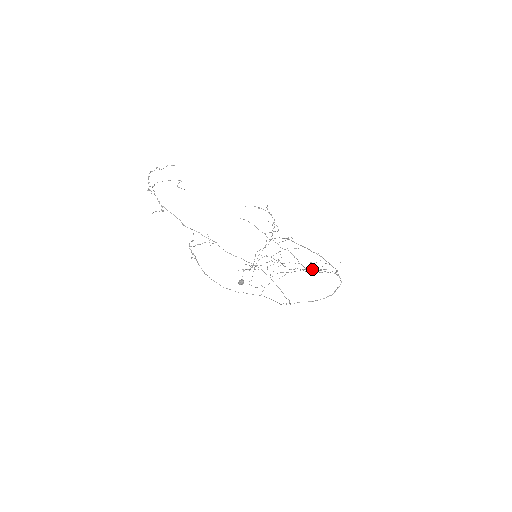
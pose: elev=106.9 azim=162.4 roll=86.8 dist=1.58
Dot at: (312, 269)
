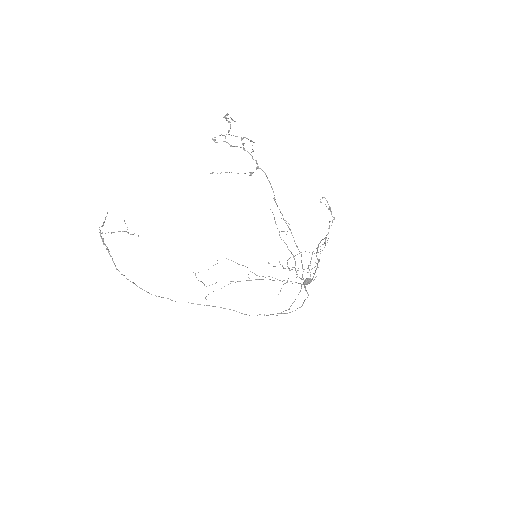
Dot at: occluded
